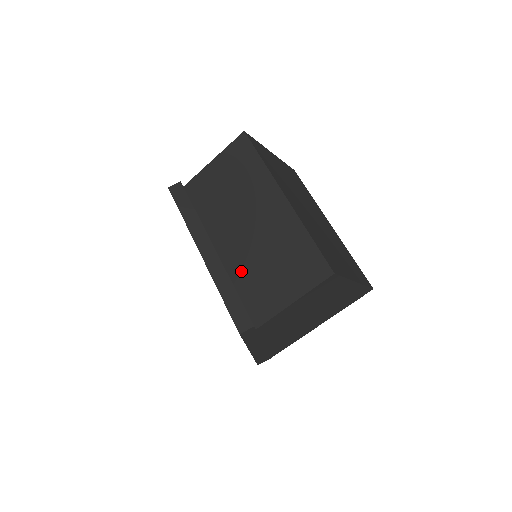
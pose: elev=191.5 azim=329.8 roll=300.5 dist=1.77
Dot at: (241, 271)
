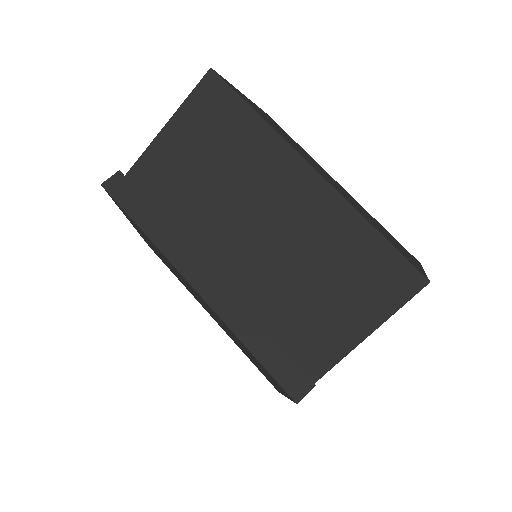
Dot at: (265, 299)
